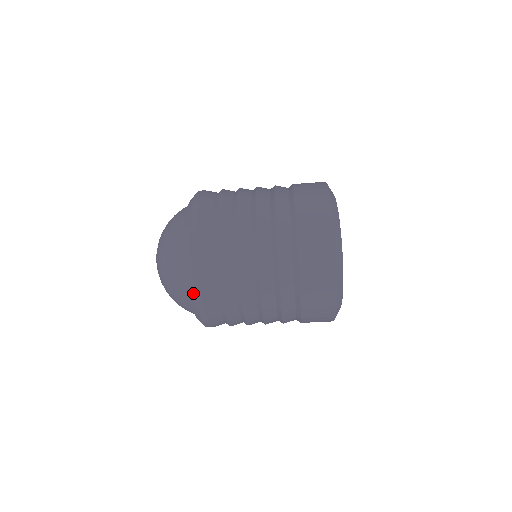
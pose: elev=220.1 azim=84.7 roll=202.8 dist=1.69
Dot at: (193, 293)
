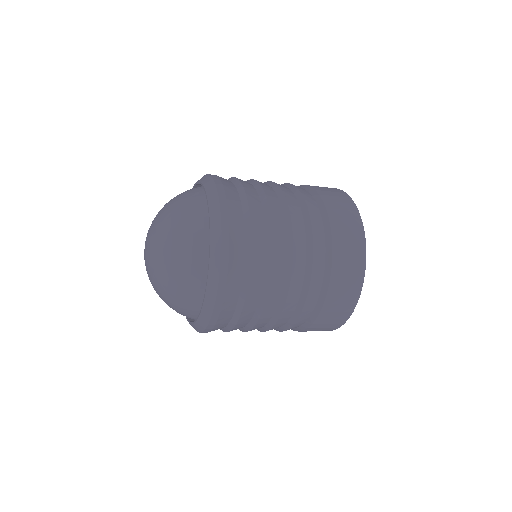
Dot at: (209, 314)
